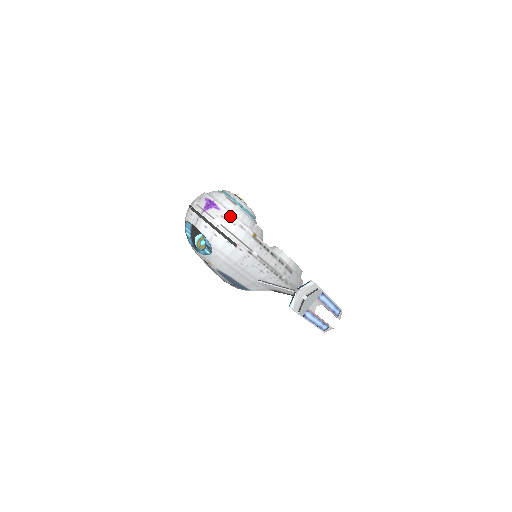
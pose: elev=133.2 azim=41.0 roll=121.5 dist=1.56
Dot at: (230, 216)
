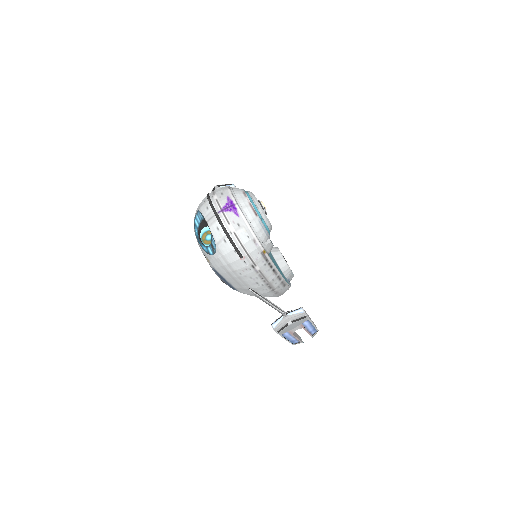
Dot at: (247, 227)
